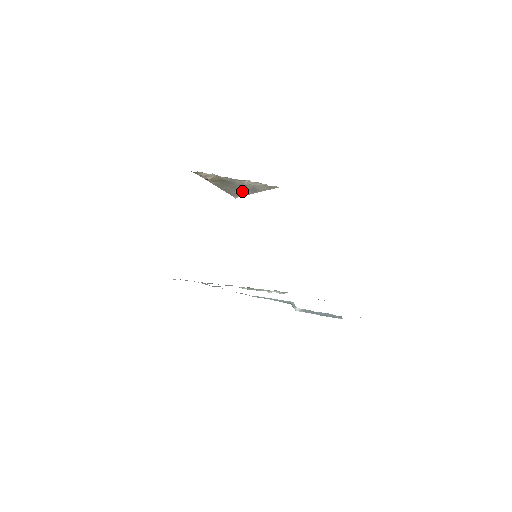
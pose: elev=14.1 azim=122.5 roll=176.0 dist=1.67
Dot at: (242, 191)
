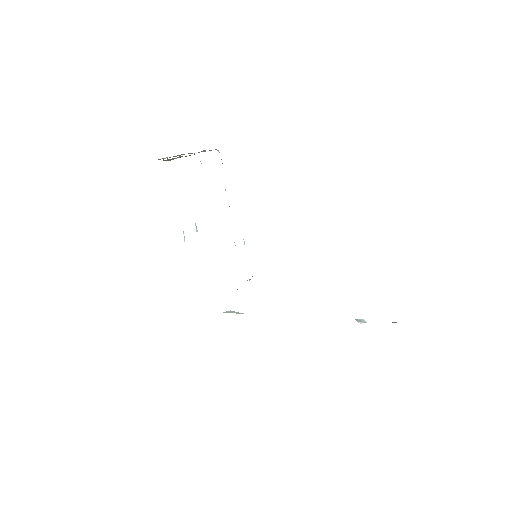
Dot at: occluded
